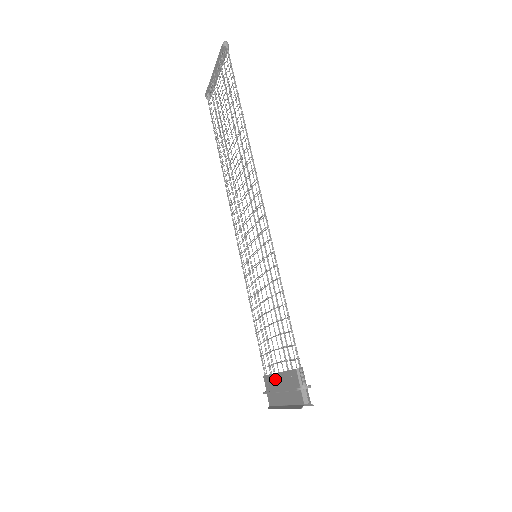
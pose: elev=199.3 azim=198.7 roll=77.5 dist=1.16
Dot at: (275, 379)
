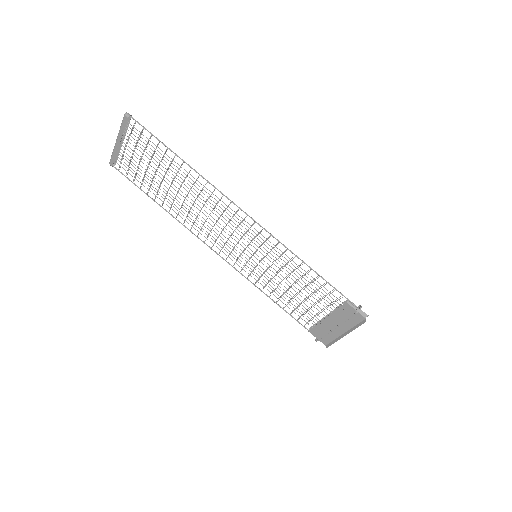
Dot at: (325, 324)
